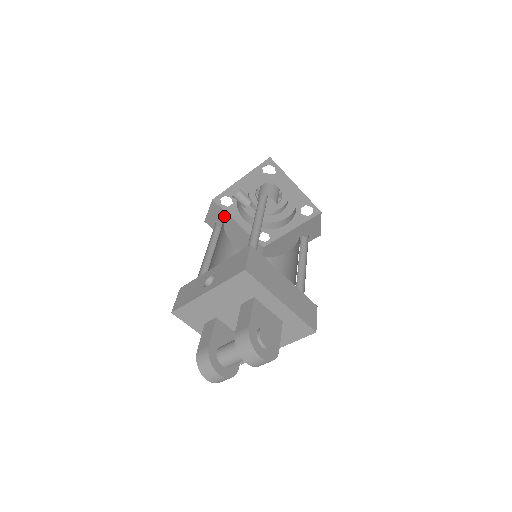
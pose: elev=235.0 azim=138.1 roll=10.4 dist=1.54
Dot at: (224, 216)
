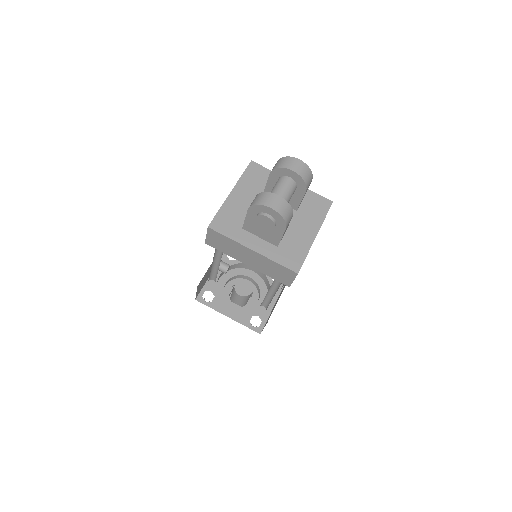
Dot at: occluded
